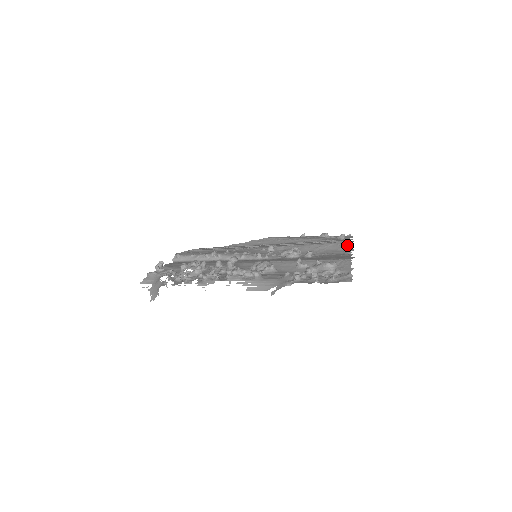
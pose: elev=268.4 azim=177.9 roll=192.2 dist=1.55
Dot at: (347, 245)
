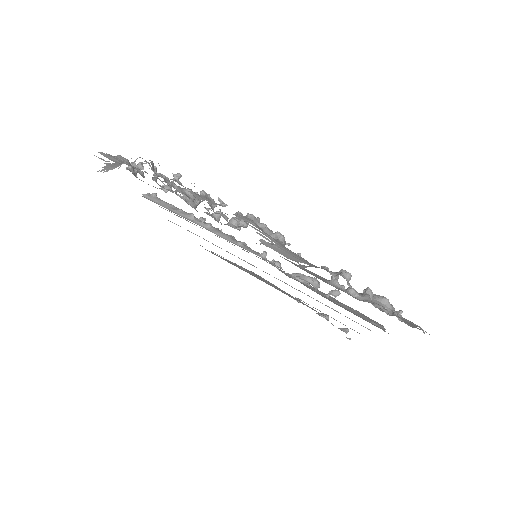
Dot at: (379, 324)
